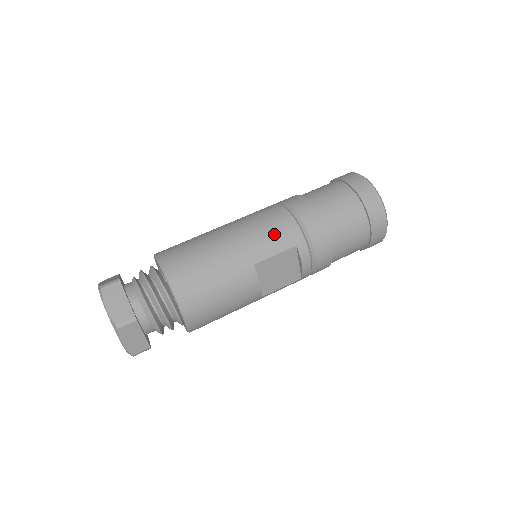
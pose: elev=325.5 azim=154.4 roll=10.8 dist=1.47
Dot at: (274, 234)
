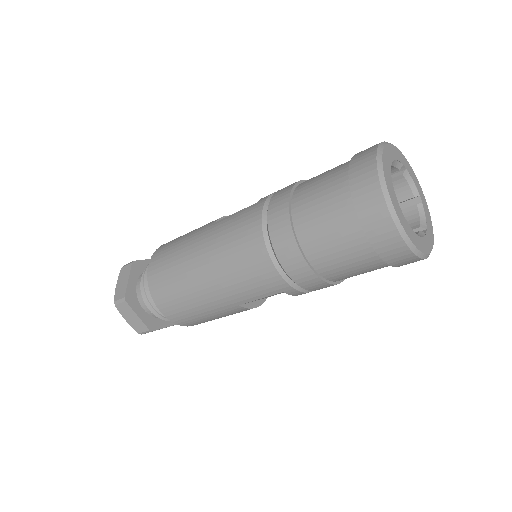
Dot at: (252, 283)
